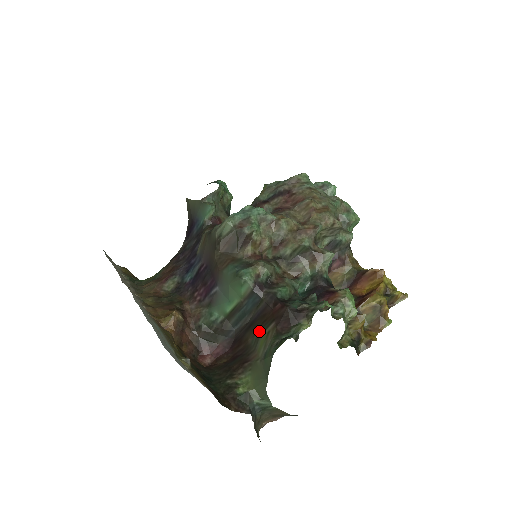
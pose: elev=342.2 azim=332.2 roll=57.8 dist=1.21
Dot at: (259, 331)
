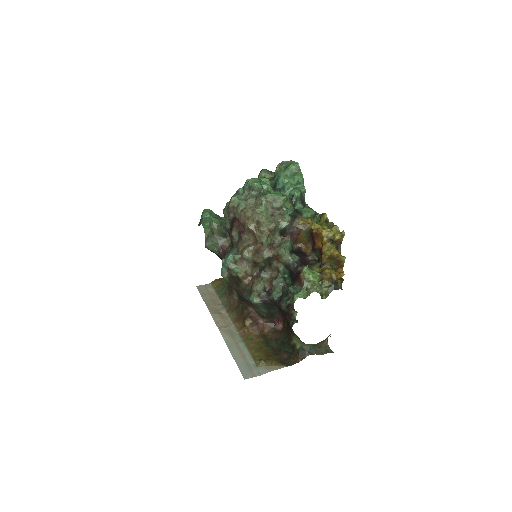
Dot at: occluded
